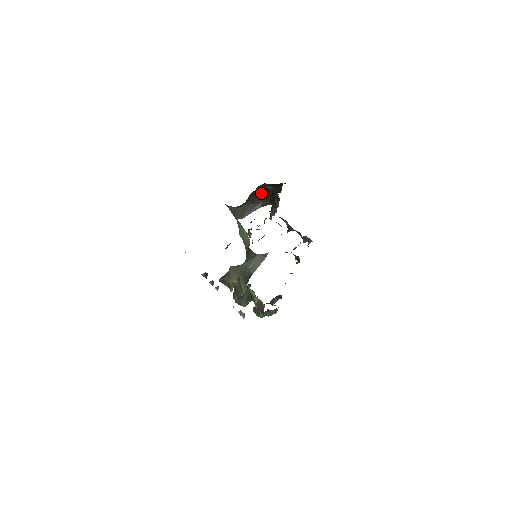
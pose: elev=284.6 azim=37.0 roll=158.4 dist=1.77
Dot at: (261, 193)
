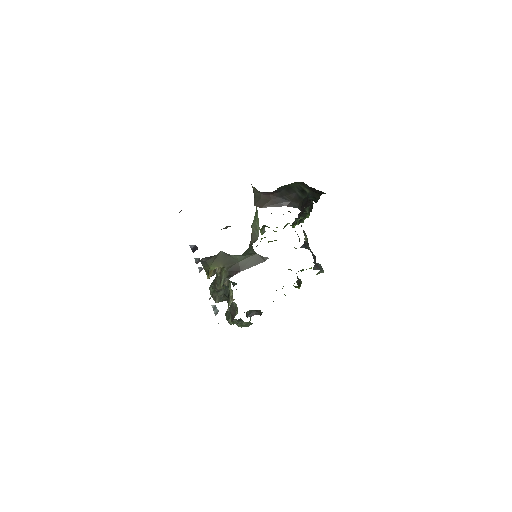
Dot at: (295, 191)
